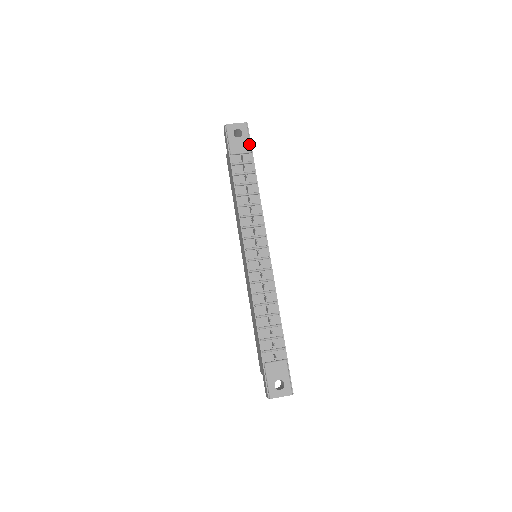
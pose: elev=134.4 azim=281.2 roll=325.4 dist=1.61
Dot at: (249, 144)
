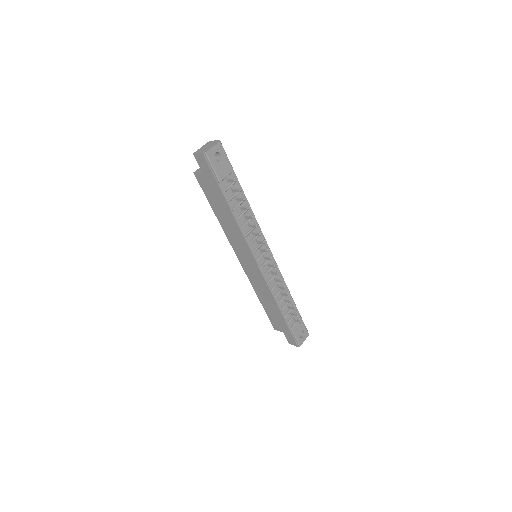
Dot at: (230, 163)
